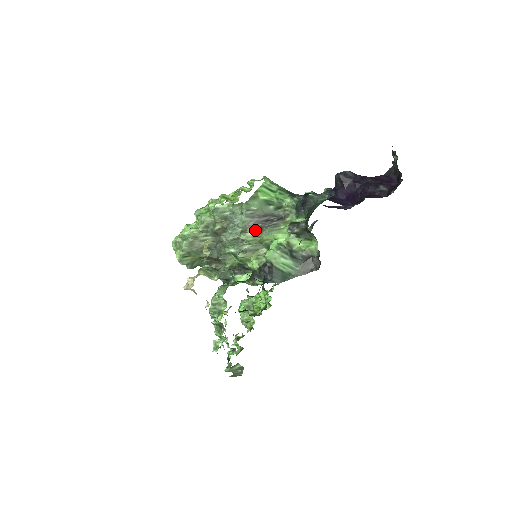
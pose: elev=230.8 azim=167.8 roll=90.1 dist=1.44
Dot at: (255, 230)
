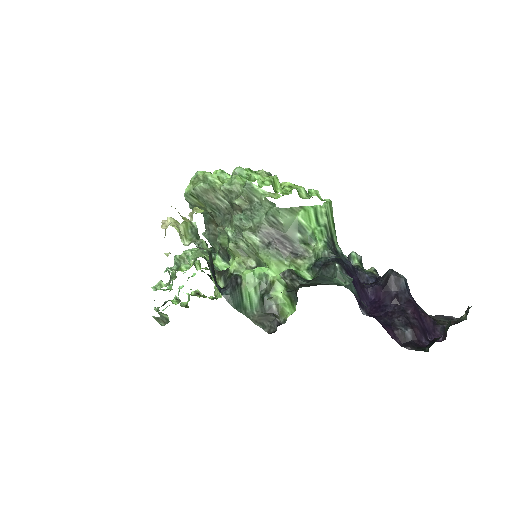
Dot at: (262, 239)
